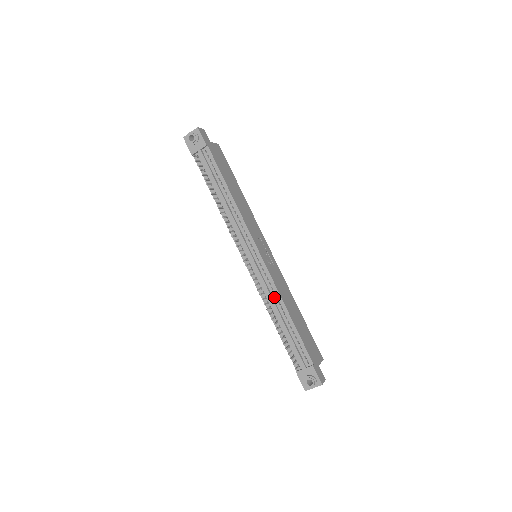
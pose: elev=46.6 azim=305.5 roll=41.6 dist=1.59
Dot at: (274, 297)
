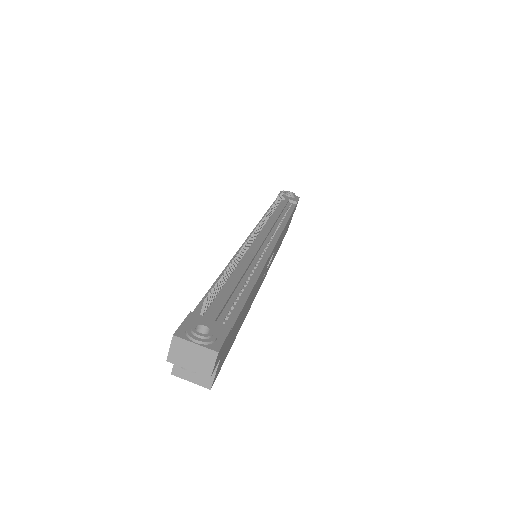
Dot at: (252, 265)
